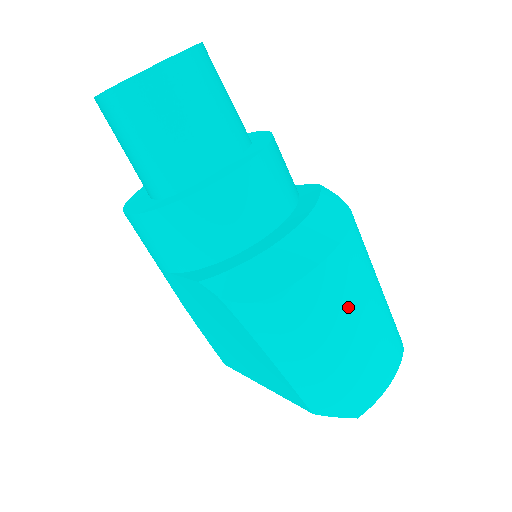
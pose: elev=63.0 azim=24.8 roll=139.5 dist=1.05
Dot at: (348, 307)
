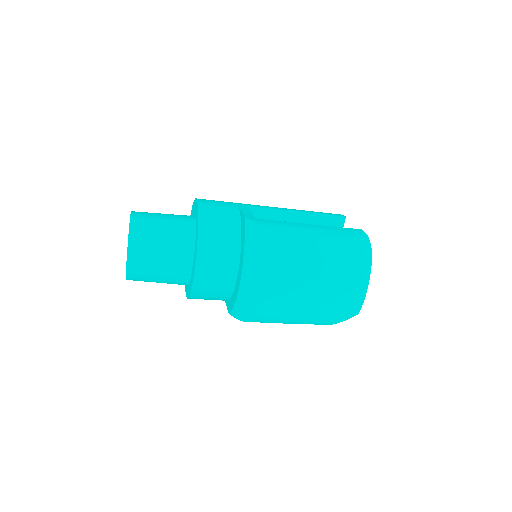
Dot at: (298, 289)
